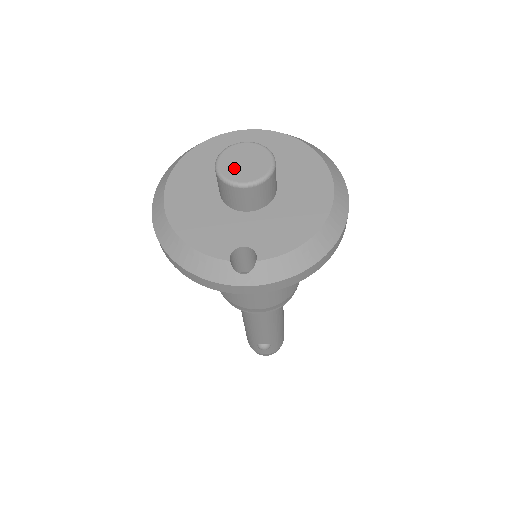
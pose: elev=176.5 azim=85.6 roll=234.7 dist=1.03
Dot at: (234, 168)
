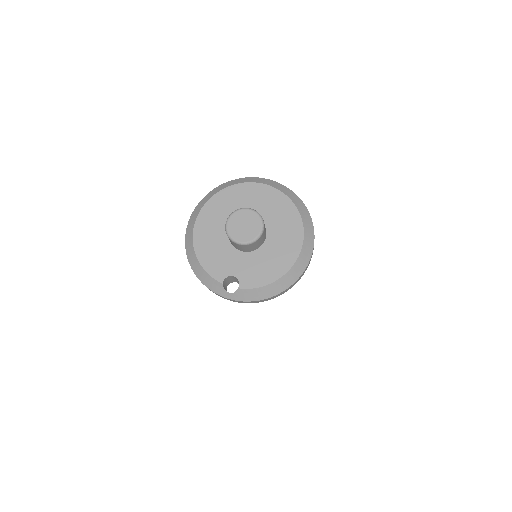
Dot at: (236, 229)
